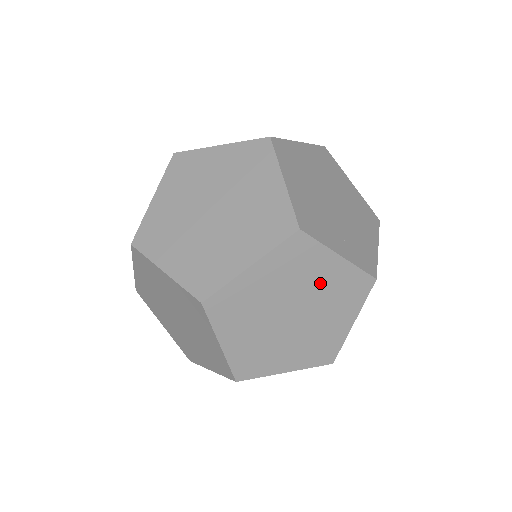
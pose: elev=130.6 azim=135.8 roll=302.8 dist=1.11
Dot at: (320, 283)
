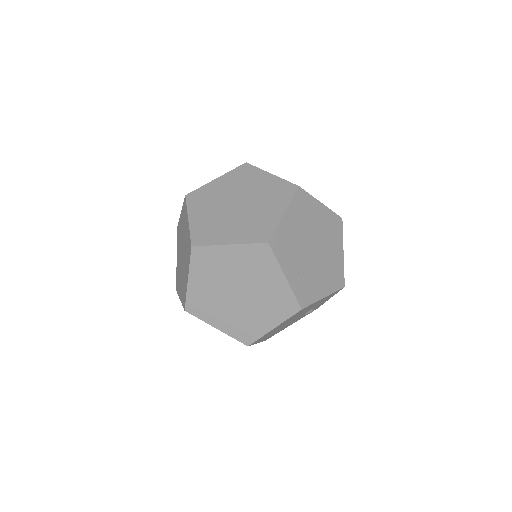
Dot at: (265, 285)
